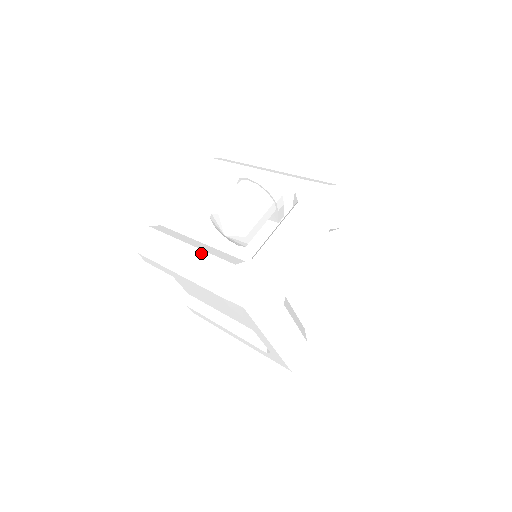
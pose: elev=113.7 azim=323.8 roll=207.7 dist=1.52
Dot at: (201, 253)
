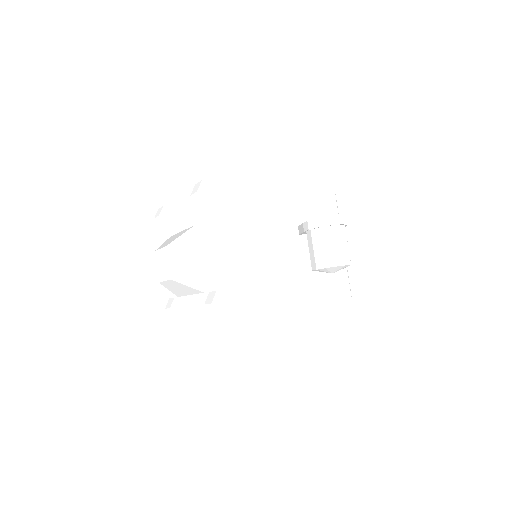
Dot at: (301, 294)
